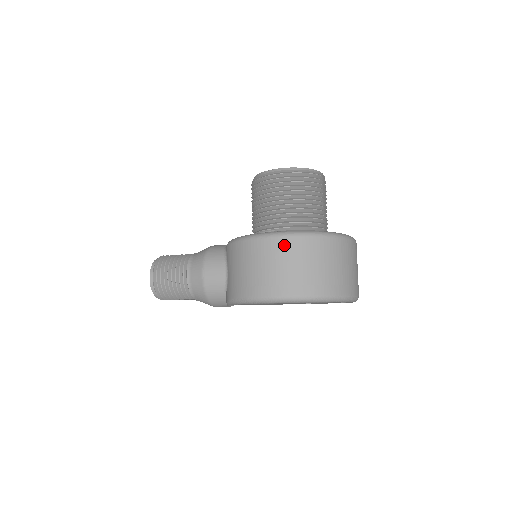
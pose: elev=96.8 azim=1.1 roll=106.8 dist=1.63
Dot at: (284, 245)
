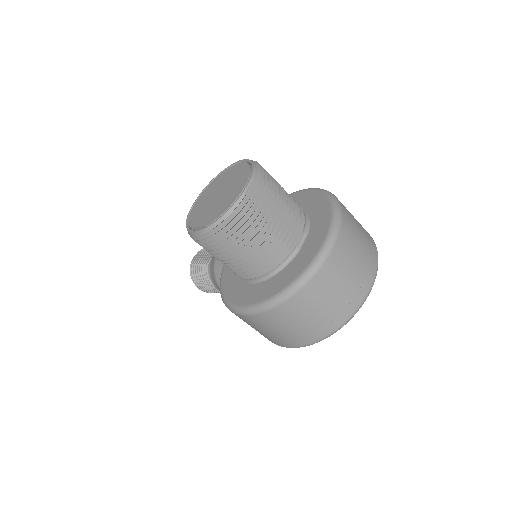
Dot at: (255, 320)
